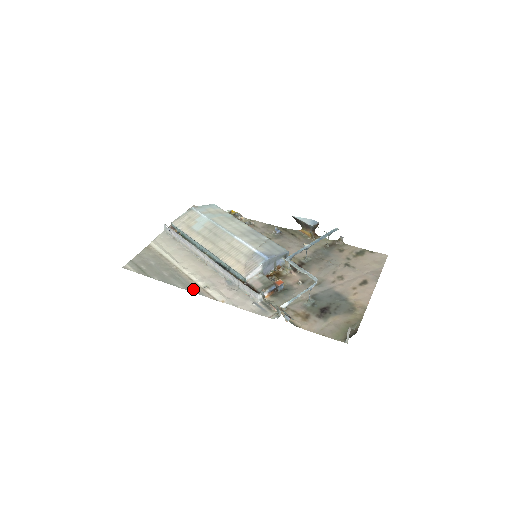
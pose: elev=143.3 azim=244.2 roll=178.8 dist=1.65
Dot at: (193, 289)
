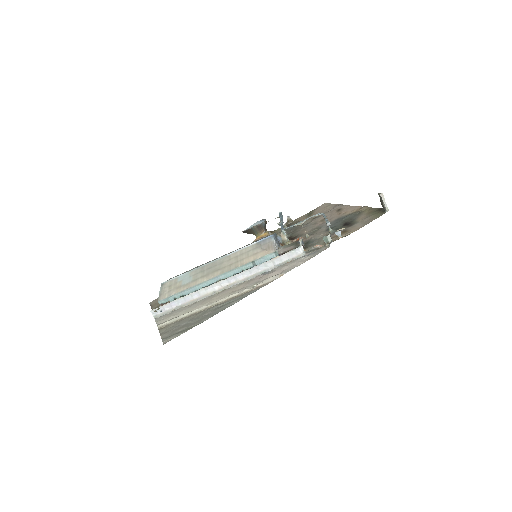
Dot at: (248, 294)
